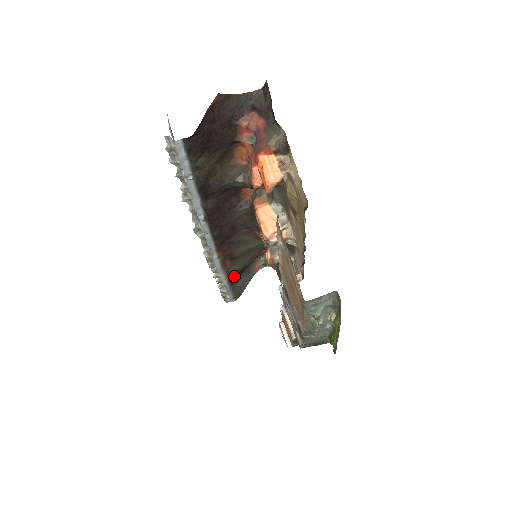
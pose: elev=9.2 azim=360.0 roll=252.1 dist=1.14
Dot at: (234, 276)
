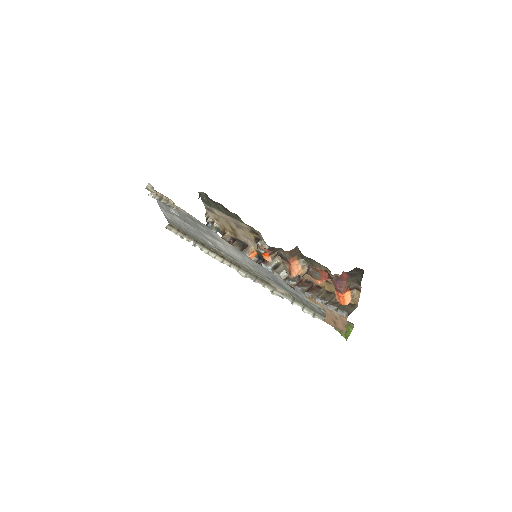
Dot at: occluded
